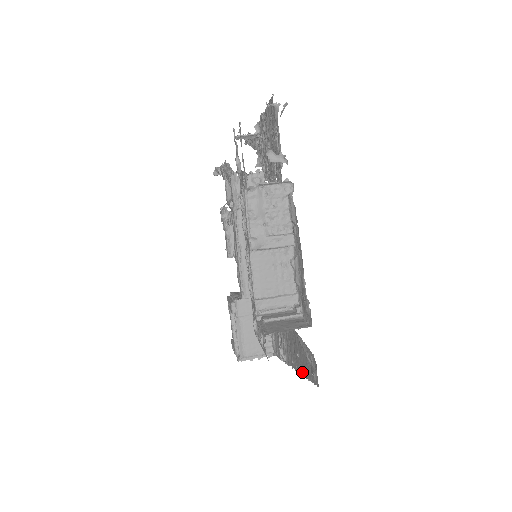
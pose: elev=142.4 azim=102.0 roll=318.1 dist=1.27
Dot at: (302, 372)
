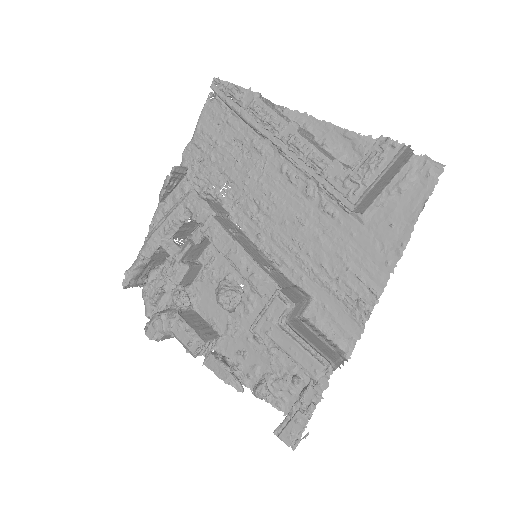
Dot at: (412, 225)
